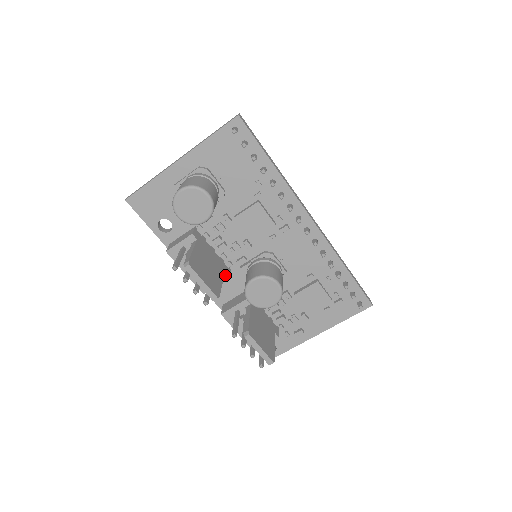
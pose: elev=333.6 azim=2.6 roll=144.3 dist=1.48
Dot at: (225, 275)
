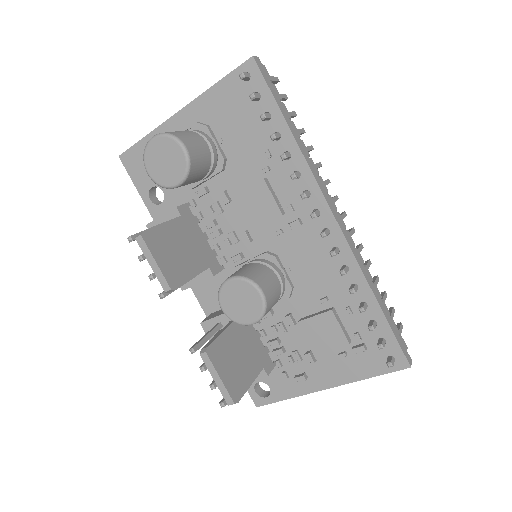
Dot at: (209, 271)
